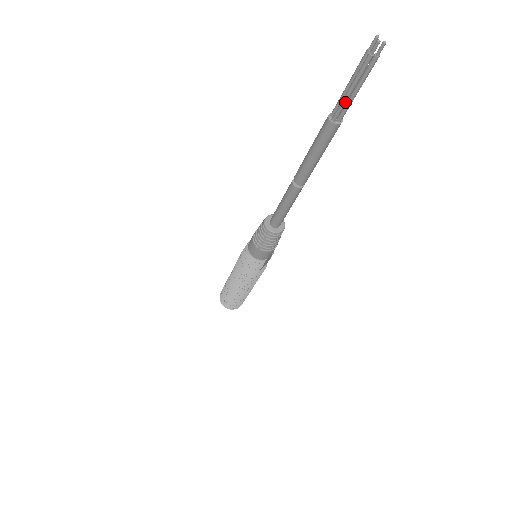
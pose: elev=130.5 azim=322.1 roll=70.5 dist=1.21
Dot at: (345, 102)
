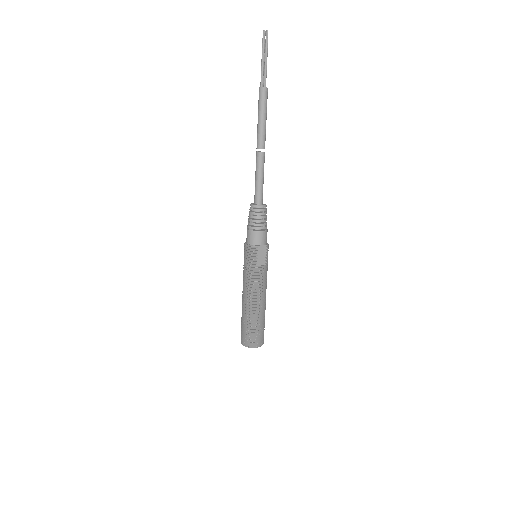
Dot at: (262, 71)
